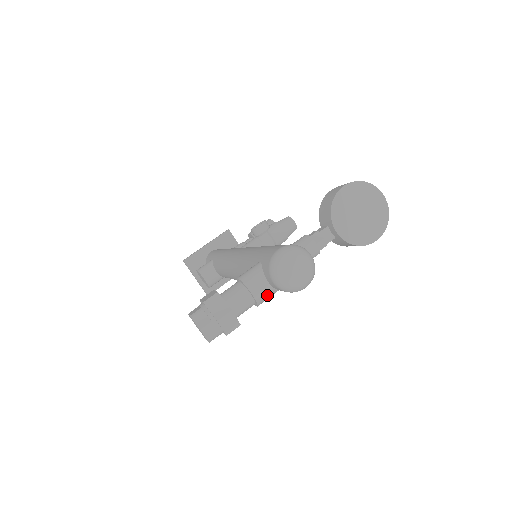
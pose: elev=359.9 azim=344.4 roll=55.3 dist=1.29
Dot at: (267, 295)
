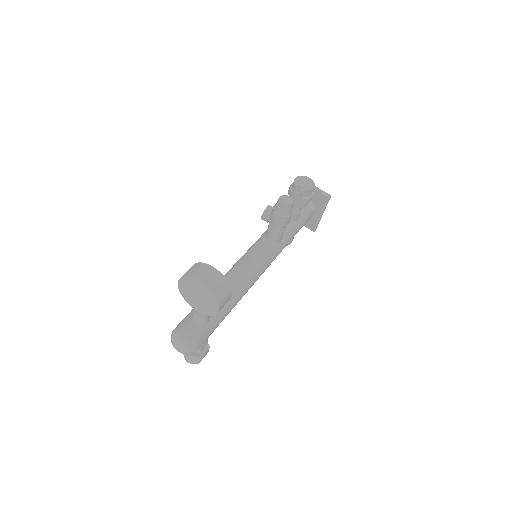
Dot at: occluded
